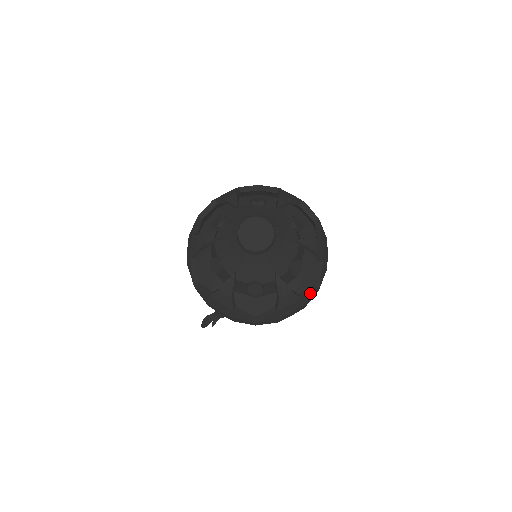
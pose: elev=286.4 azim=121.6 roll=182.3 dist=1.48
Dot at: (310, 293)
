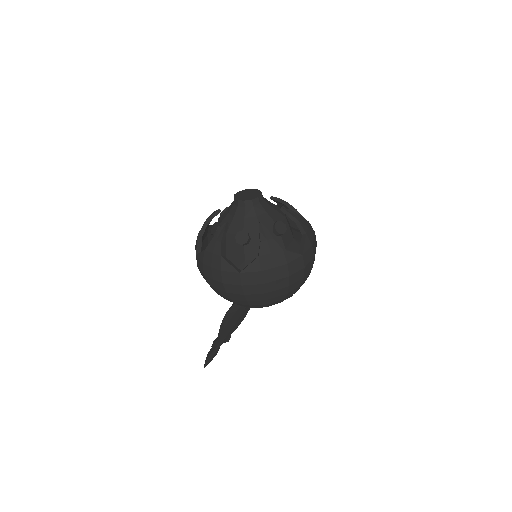
Dot at: (292, 253)
